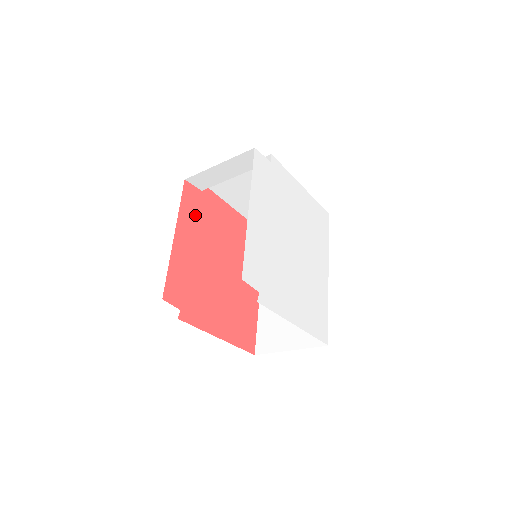
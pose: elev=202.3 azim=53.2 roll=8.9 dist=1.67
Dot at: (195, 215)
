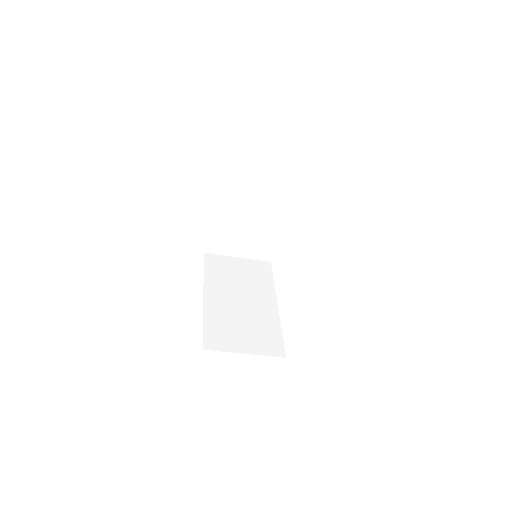
Dot at: occluded
